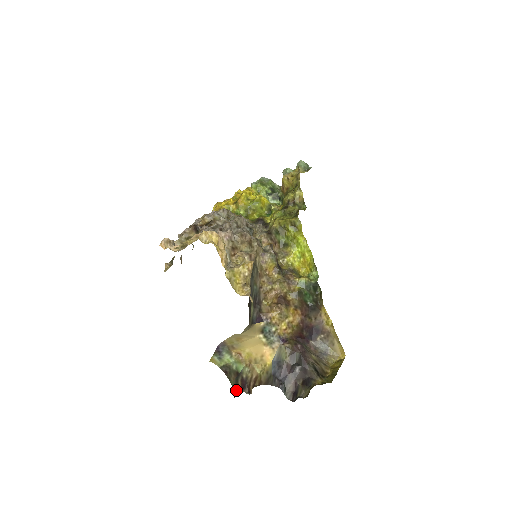
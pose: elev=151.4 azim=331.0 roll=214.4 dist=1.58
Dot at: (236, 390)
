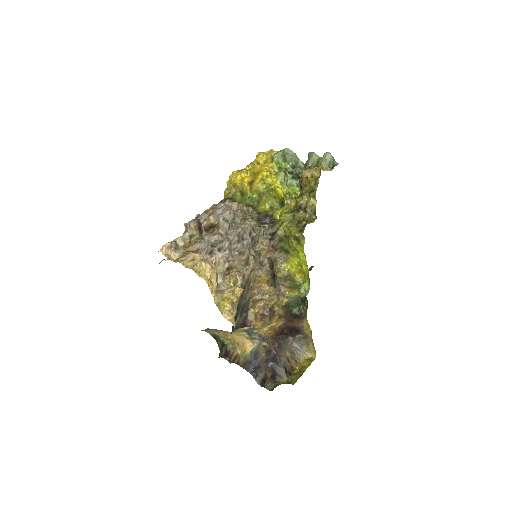
Dot at: (221, 353)
